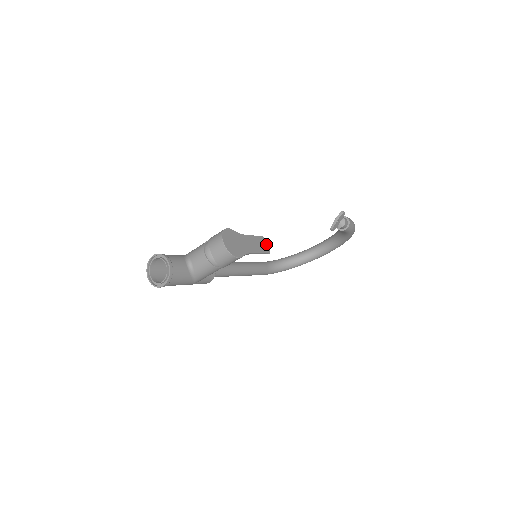
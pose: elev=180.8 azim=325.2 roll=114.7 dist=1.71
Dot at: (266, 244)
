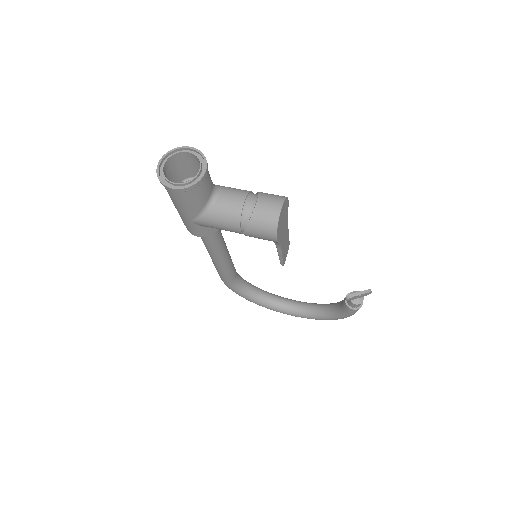
Dot at: (287, 253)
